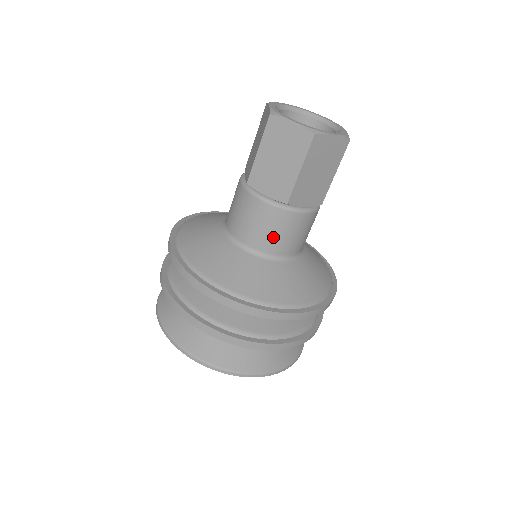
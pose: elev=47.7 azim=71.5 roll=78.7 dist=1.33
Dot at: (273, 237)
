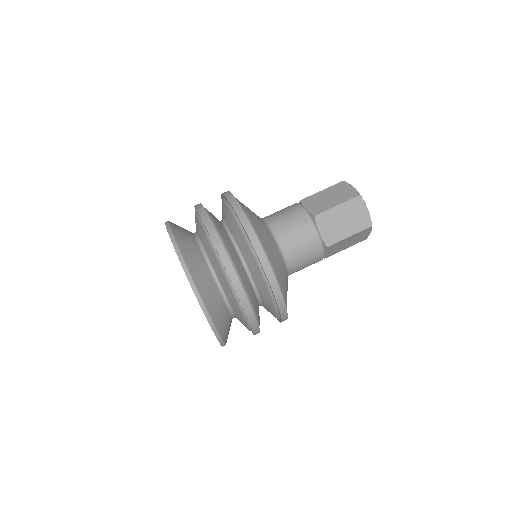
Dot at: (301, 258)
